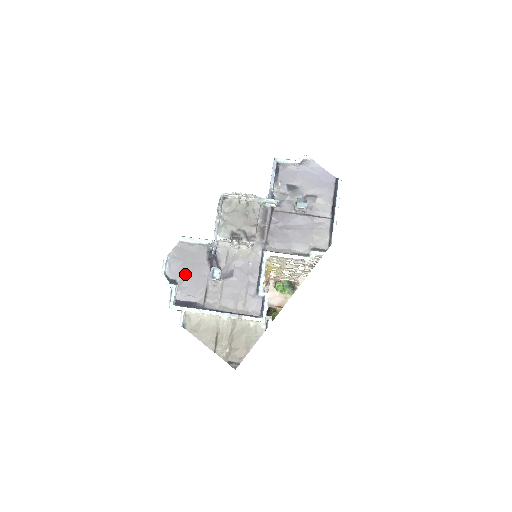
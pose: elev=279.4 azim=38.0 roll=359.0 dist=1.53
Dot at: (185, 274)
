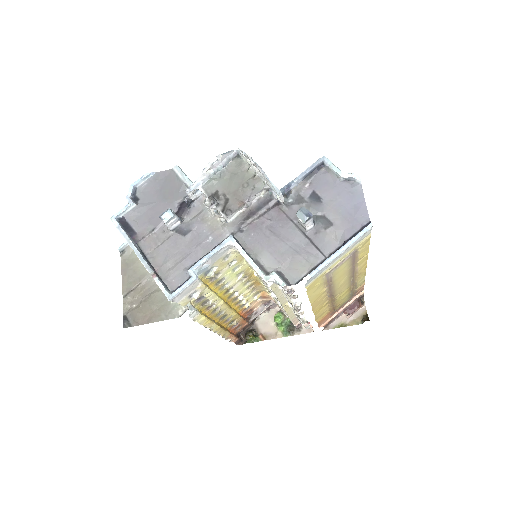
Dot at: (151, 201)
